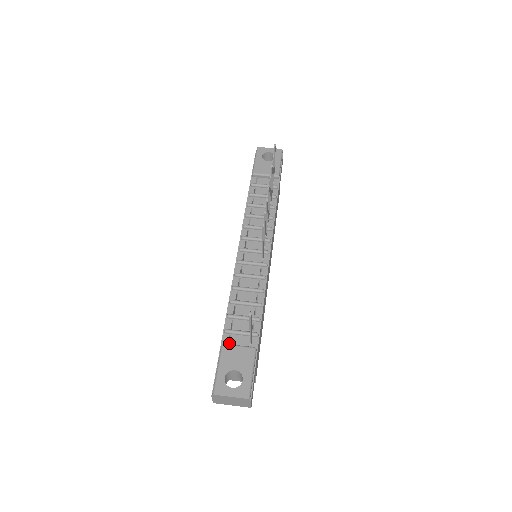
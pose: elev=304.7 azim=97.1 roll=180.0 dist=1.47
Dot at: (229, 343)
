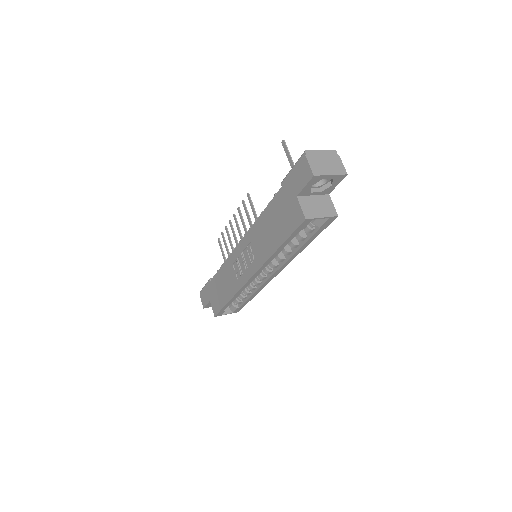
Dot at: occluded
